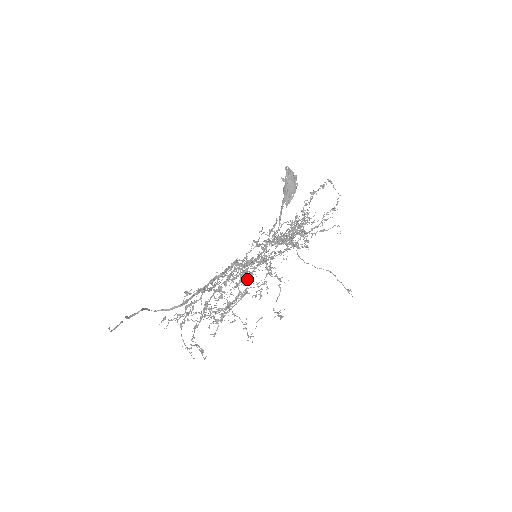
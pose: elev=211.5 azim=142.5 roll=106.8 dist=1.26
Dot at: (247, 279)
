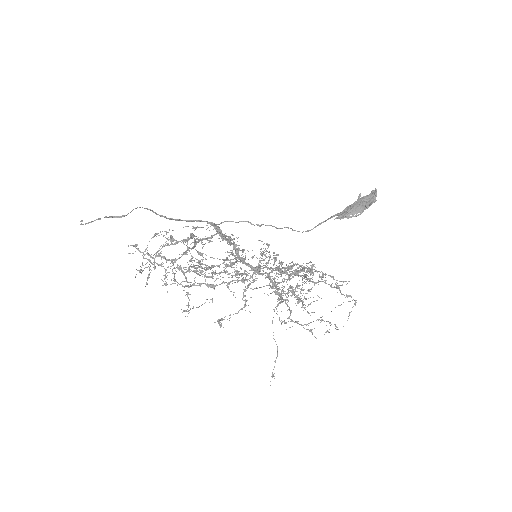
Dot at: occluded
